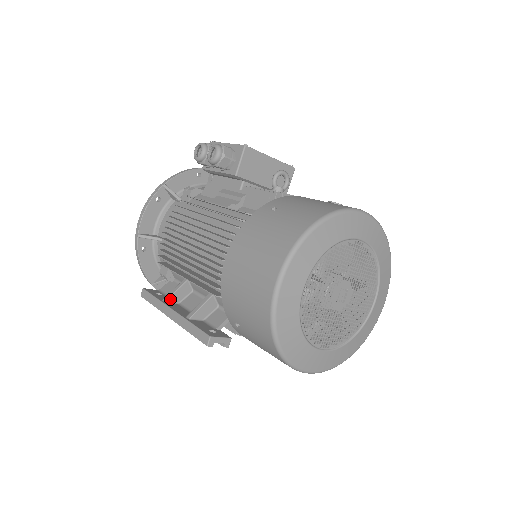
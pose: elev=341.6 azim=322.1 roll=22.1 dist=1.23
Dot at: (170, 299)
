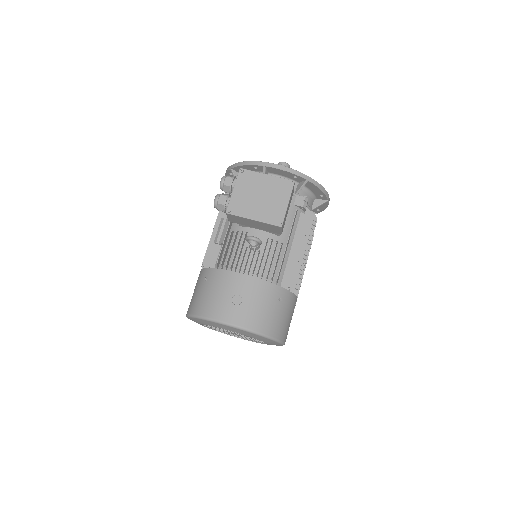
Dot at: occluded
